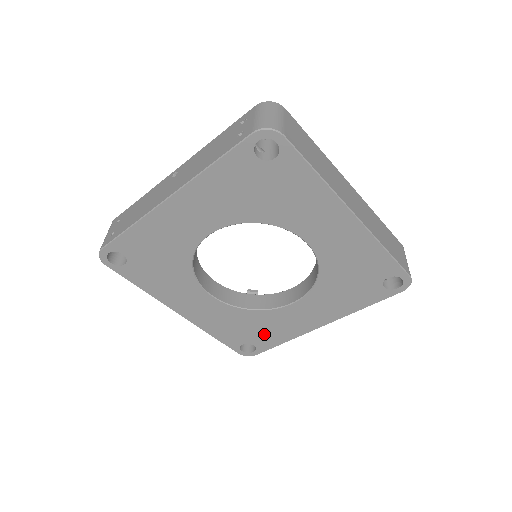
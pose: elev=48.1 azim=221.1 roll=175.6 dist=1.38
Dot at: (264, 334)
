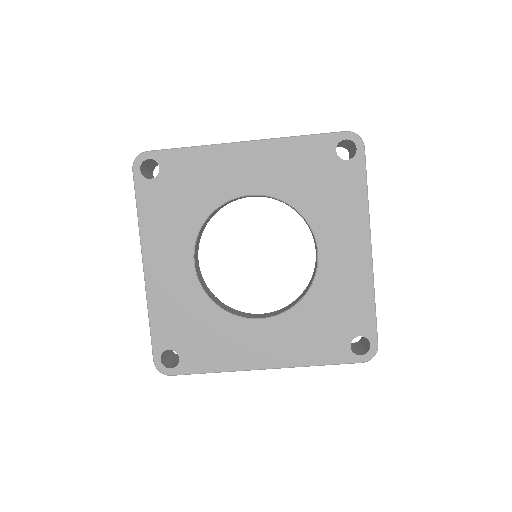
Dot at: (347, 312)
